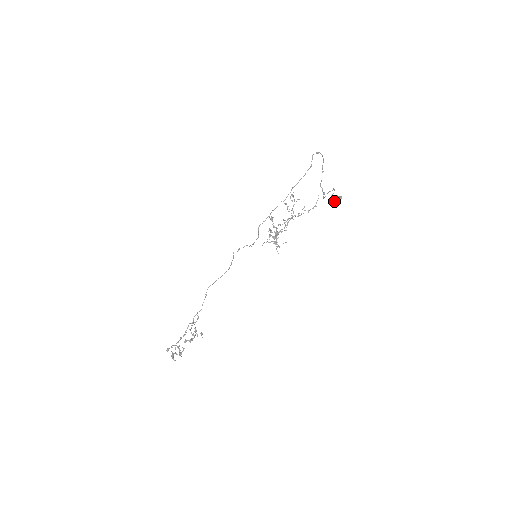
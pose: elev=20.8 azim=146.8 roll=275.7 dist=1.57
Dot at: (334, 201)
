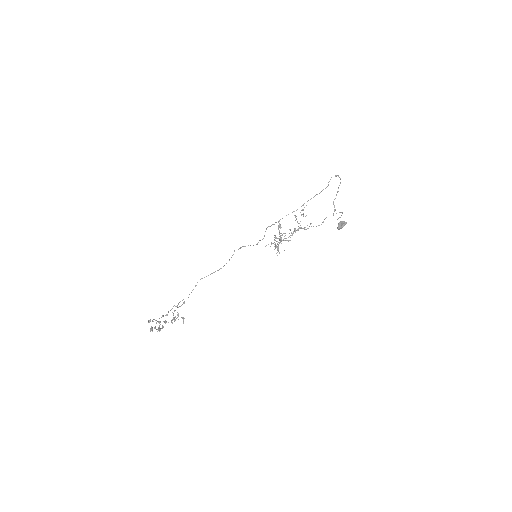
Dot at: (339, 225)
